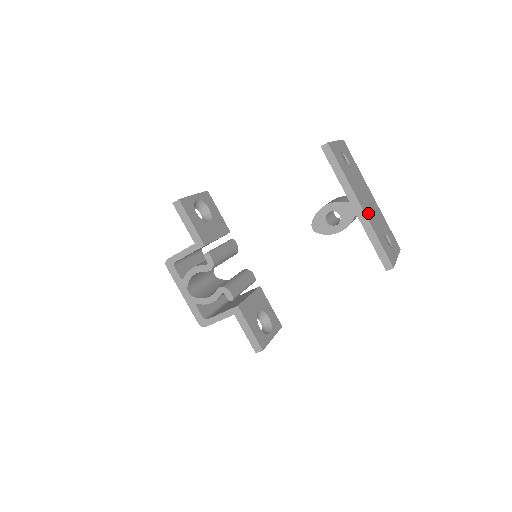
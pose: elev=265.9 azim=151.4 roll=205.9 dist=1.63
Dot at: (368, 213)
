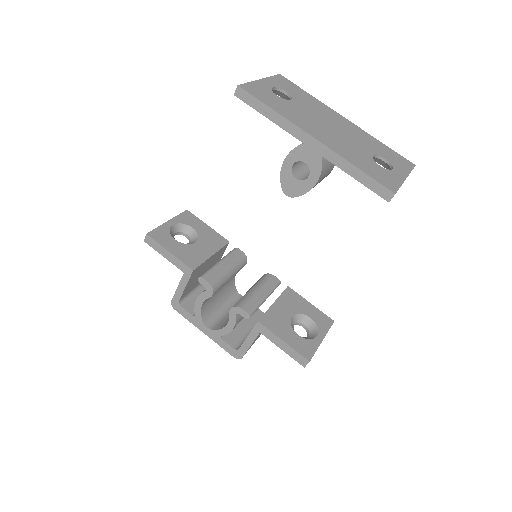
Dot at: (332, 142)
